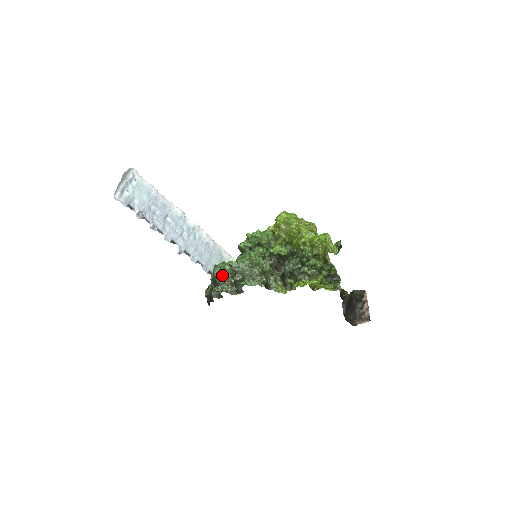
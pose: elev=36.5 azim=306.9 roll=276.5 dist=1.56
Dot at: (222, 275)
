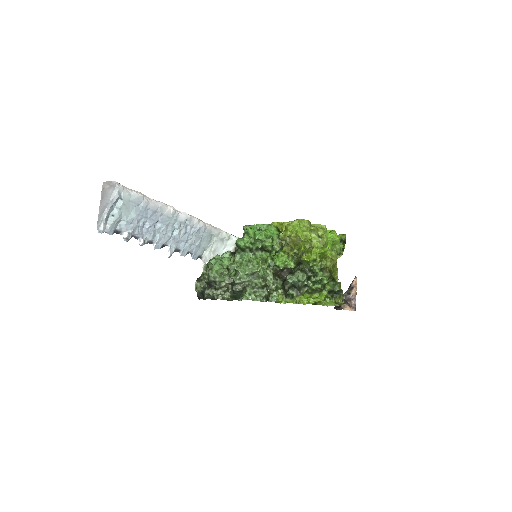
Dot at: (219, 282)
